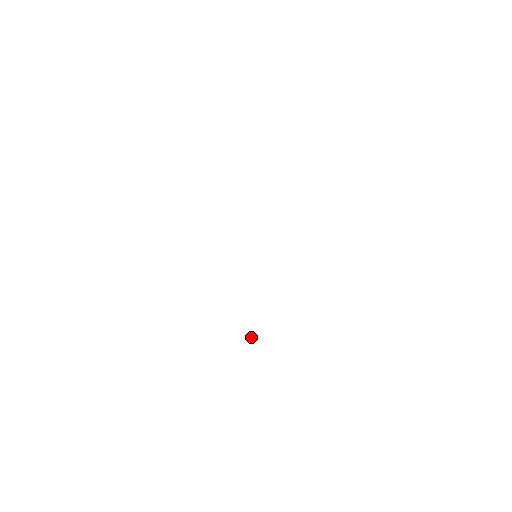
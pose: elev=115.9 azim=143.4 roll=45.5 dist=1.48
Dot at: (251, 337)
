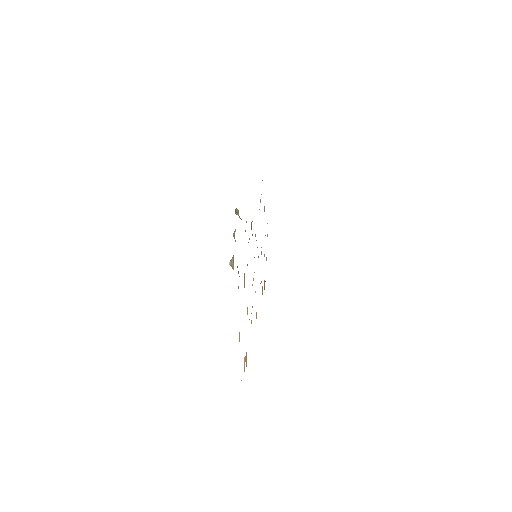
Dot at: occluded
